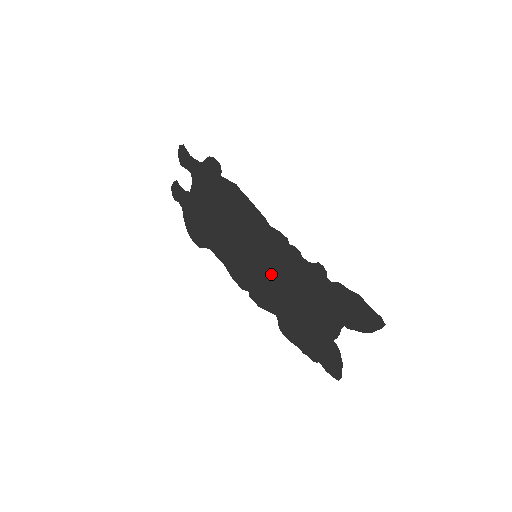
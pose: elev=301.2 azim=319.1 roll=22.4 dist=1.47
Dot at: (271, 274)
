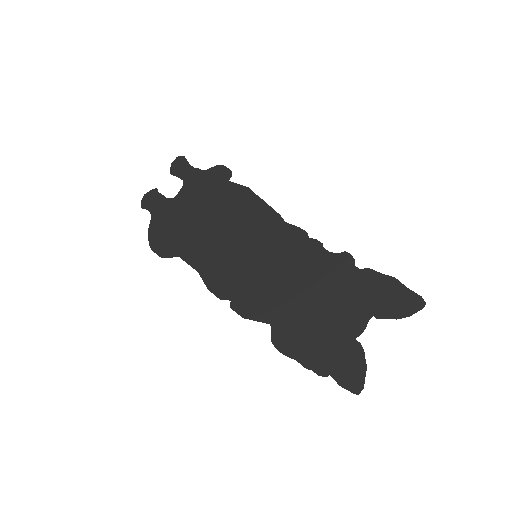
Dot at: (274, 273)
